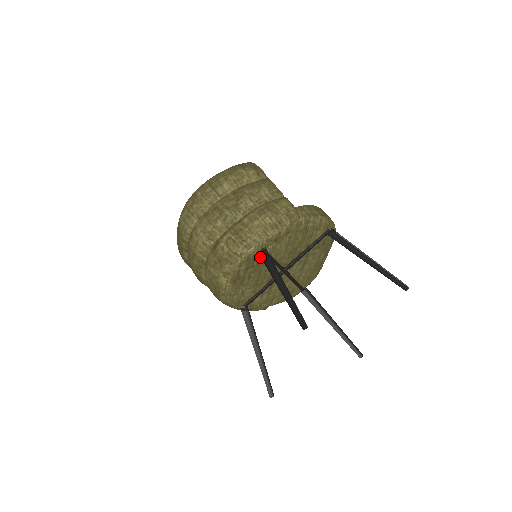
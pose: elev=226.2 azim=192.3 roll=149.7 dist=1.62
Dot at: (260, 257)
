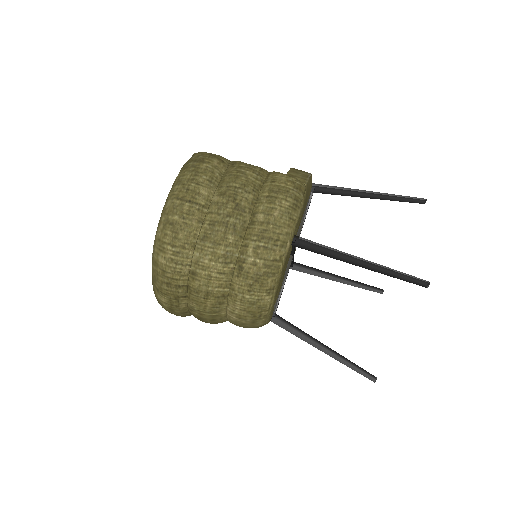
Dot at: occluded
